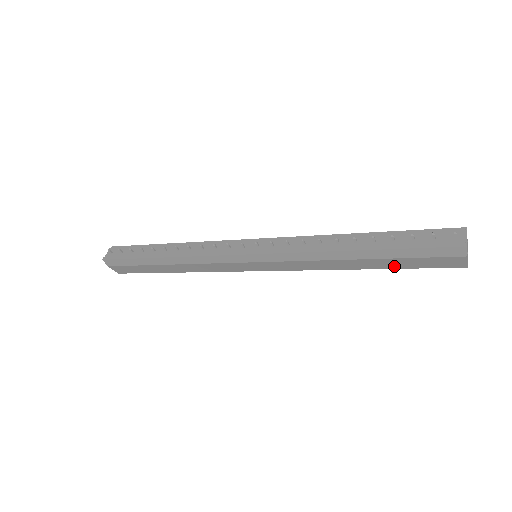
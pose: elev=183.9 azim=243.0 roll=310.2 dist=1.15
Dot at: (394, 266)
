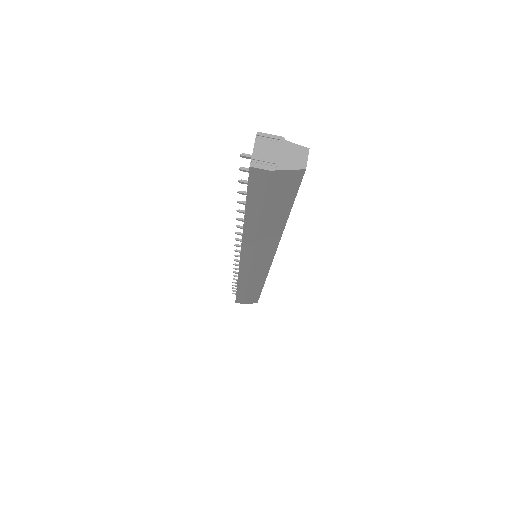
Dot at: (283, 211)
